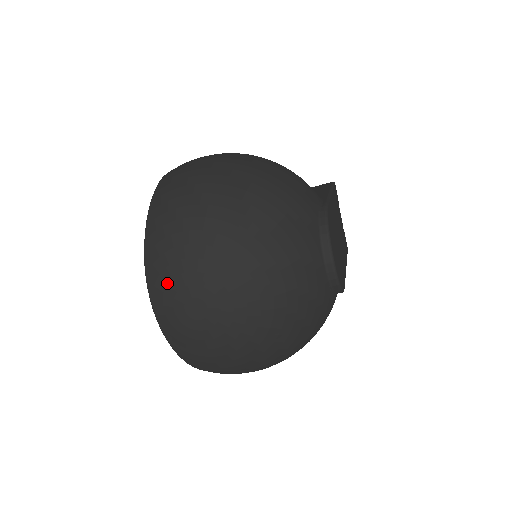
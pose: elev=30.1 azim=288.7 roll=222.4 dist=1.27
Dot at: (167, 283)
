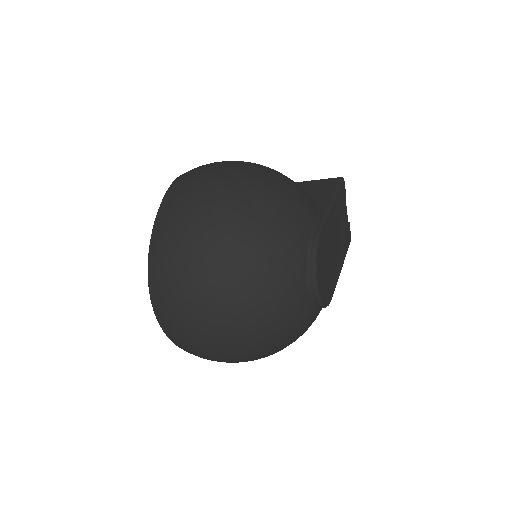
Dot at: (166, 303)
